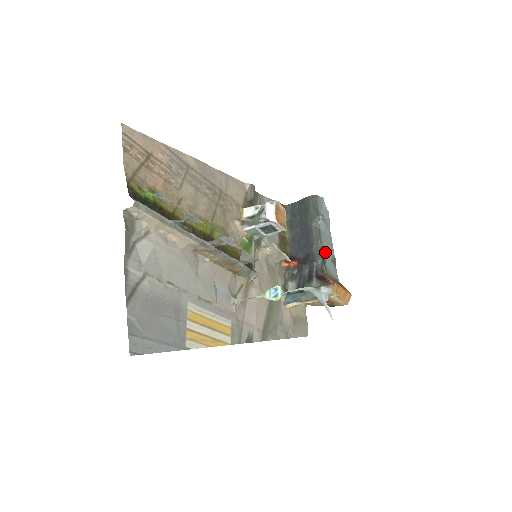
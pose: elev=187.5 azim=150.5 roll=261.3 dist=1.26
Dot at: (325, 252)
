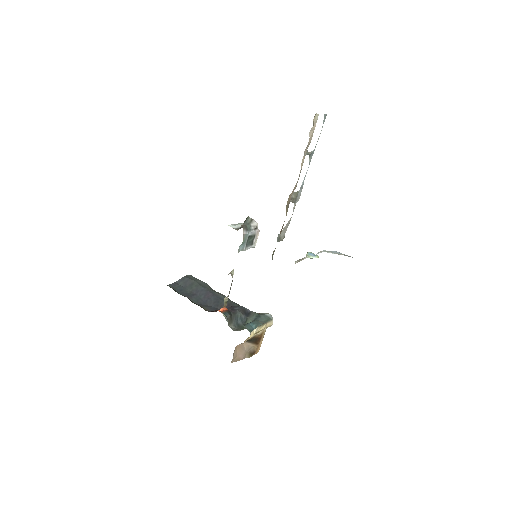
Dot at: occluded
